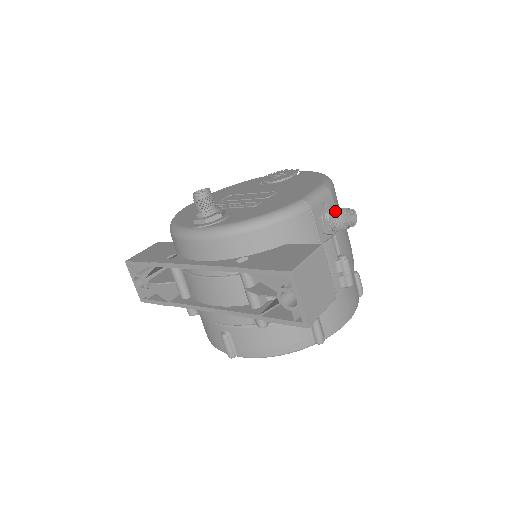
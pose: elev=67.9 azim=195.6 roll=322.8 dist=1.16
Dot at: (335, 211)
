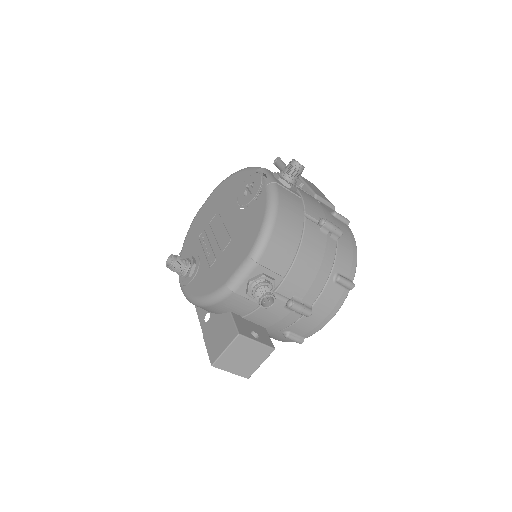
Dot at: (255, 293)
